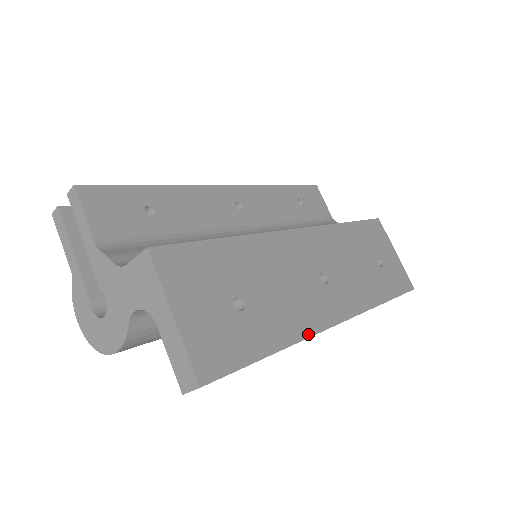
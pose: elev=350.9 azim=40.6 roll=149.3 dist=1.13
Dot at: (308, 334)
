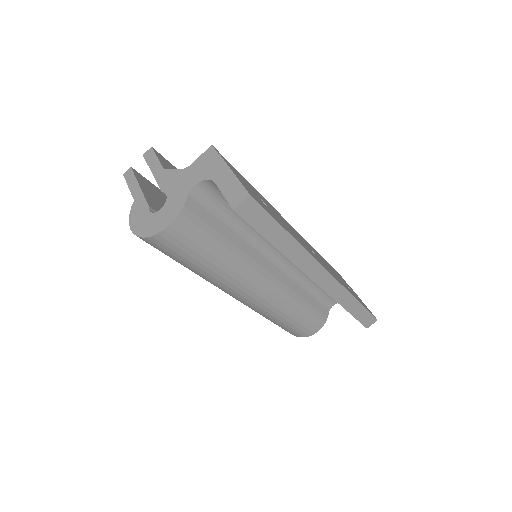
Dot at: (308, 252)
